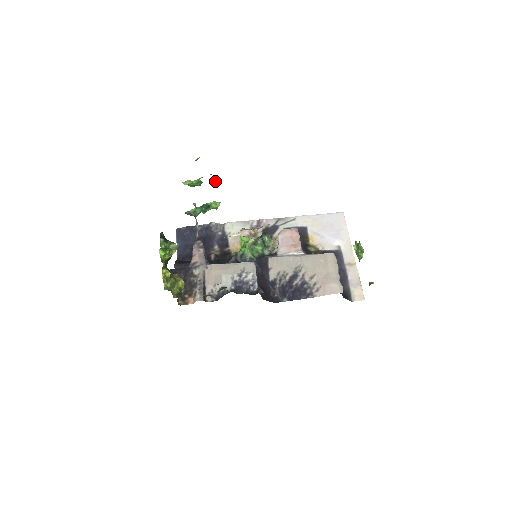
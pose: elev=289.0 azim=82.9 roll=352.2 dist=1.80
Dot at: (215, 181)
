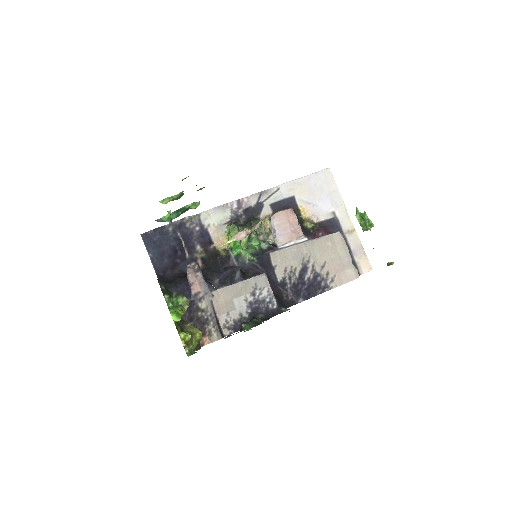
Dot at: (200, 188)
